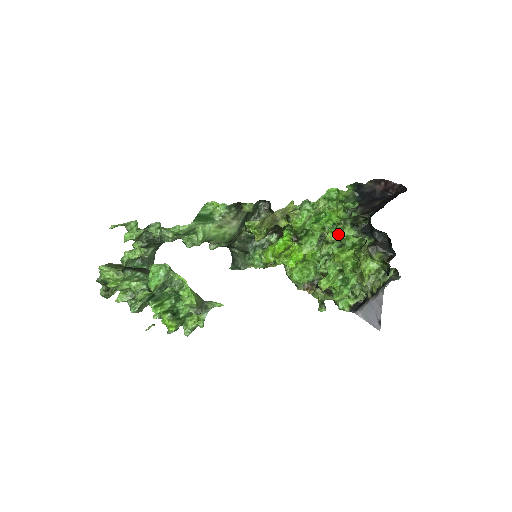
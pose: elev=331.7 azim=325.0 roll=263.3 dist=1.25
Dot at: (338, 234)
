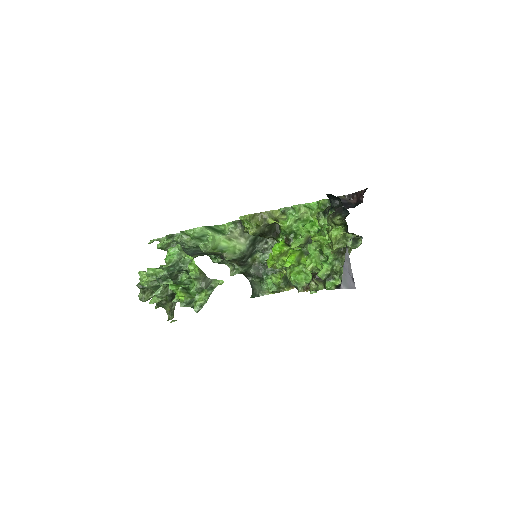
Dot at: (321, 233)
